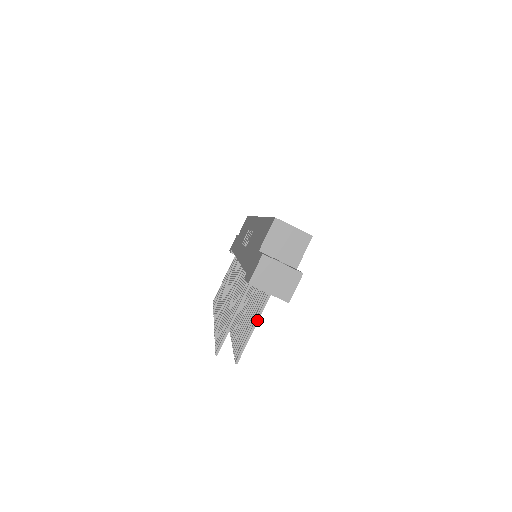
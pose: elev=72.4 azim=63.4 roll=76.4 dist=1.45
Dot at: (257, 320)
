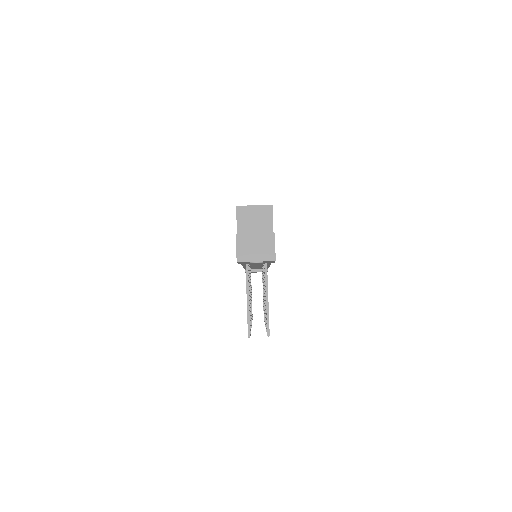
Dot at: (267, 293)
